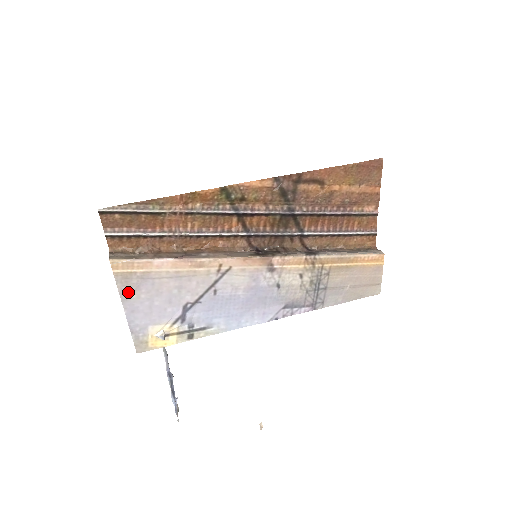
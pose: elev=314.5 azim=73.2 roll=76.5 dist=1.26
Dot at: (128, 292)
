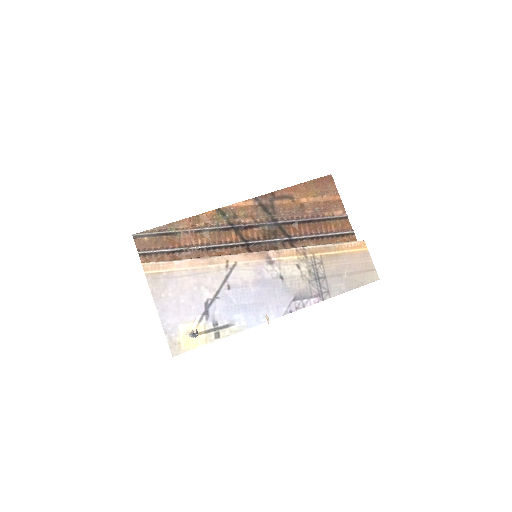
Dot at: (158, 292)
